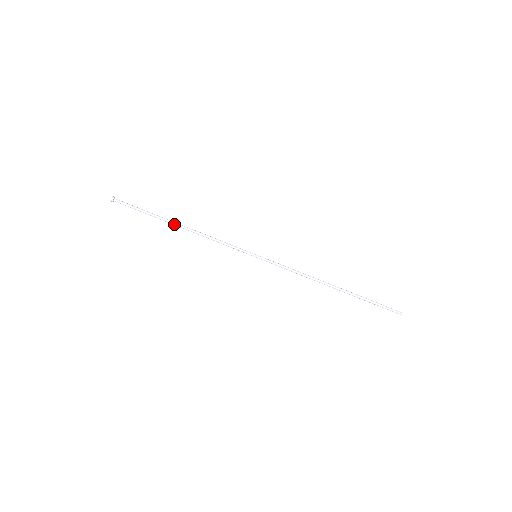
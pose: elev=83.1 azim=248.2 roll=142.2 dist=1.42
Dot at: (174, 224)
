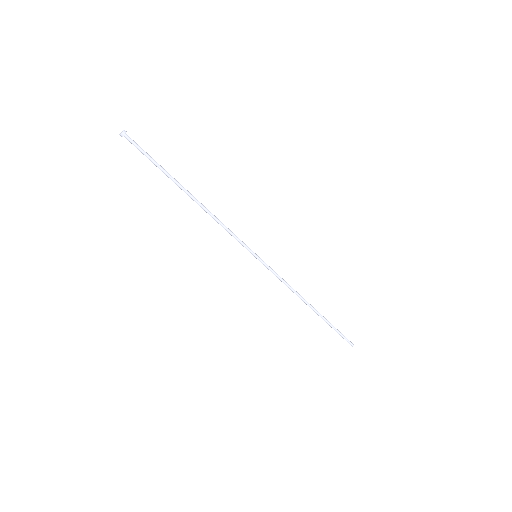
Dot at: (185, 192)
